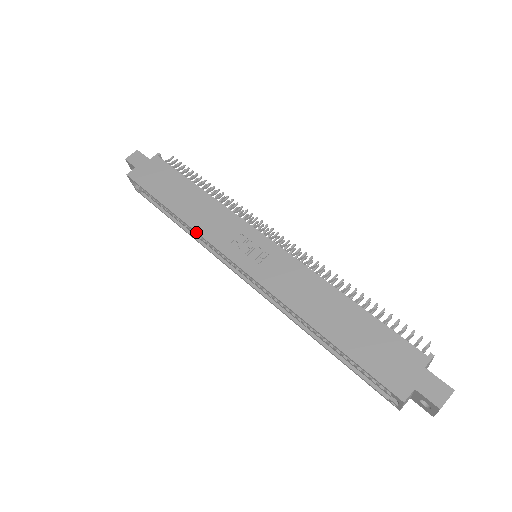
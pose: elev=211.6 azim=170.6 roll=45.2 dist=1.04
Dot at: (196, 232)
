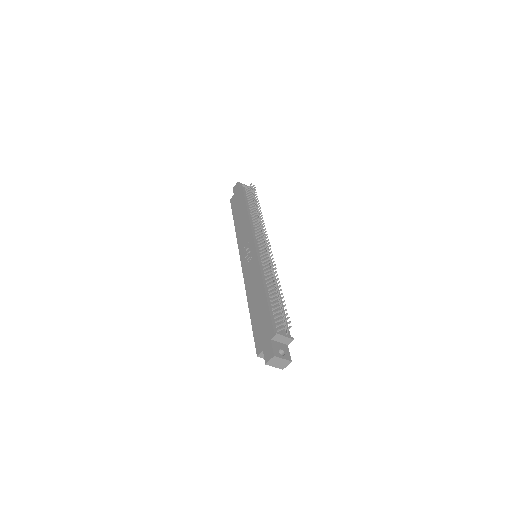
Dot at: (237, 240)
